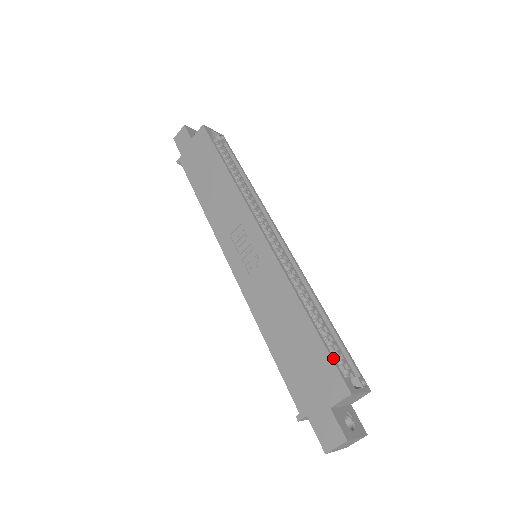
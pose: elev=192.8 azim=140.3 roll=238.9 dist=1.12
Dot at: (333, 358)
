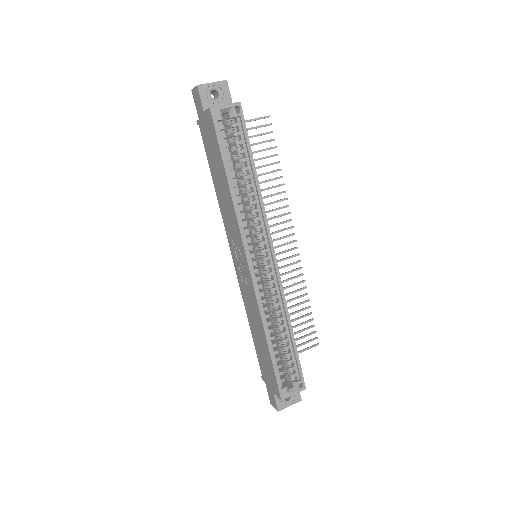
Dot at: (277, 376)
